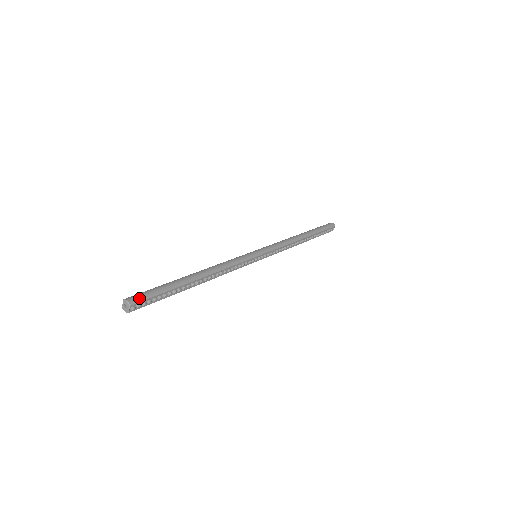
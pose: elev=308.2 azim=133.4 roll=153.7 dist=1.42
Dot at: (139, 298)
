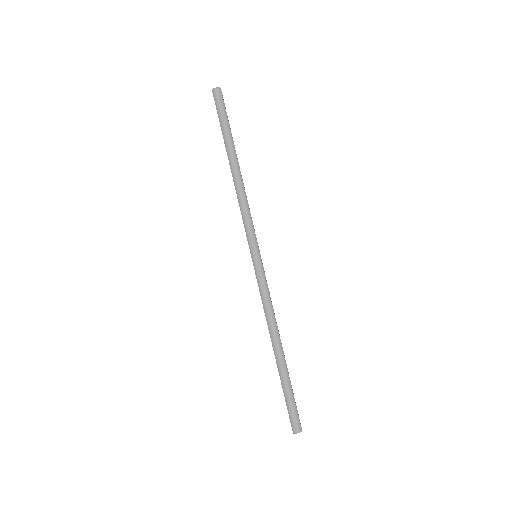
Dot at: (297, 421)
